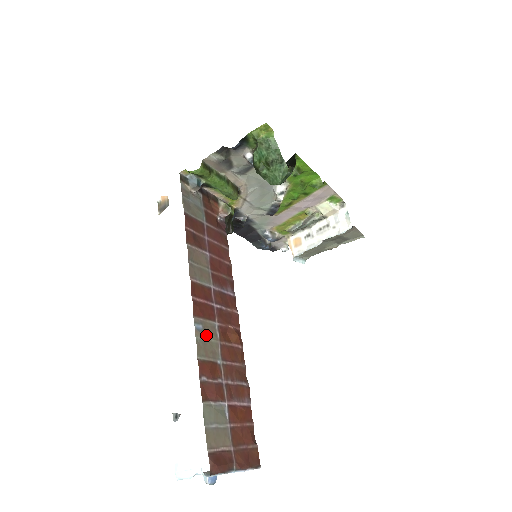
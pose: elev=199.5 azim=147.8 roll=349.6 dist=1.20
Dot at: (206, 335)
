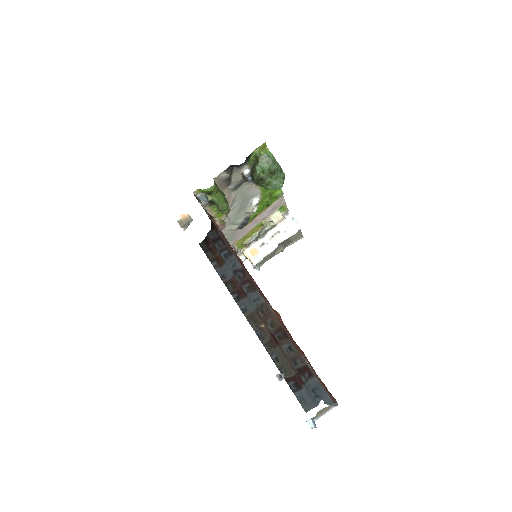
Dot at: occluded
